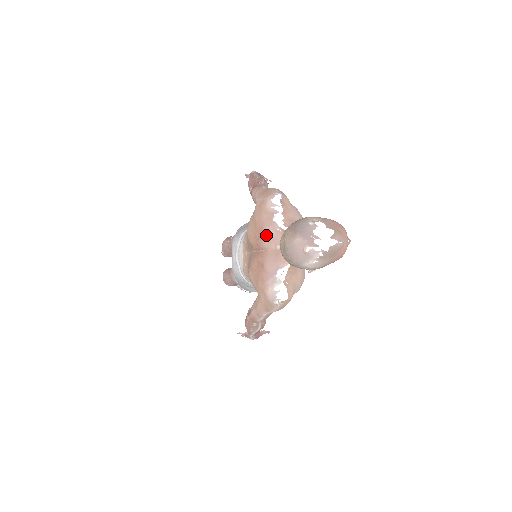
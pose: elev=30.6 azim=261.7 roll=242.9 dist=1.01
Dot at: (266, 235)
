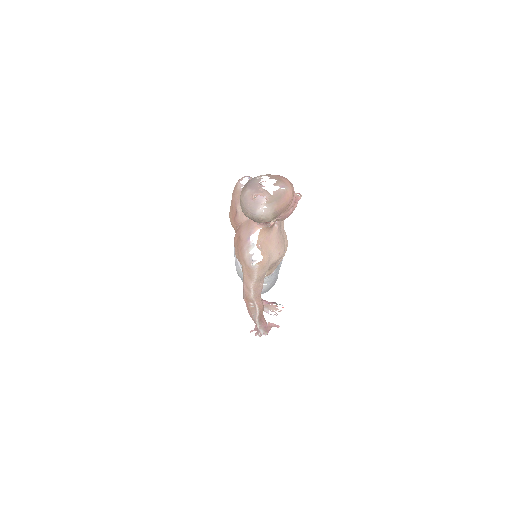
Dot at: (238, 210)
